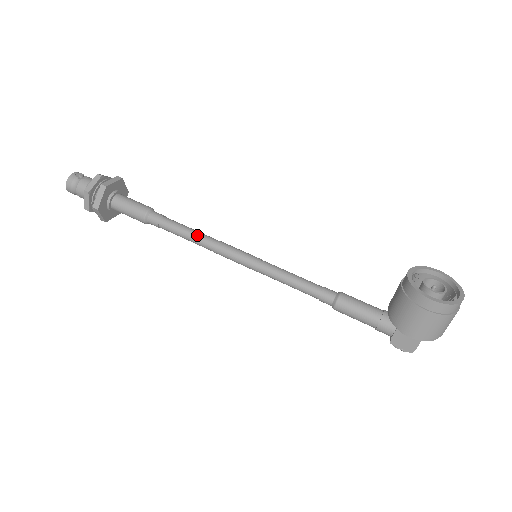
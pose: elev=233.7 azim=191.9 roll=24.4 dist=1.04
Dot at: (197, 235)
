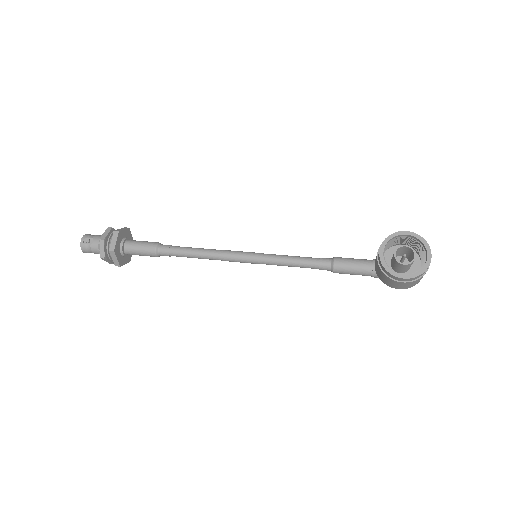
Dot at: (203, 255)
